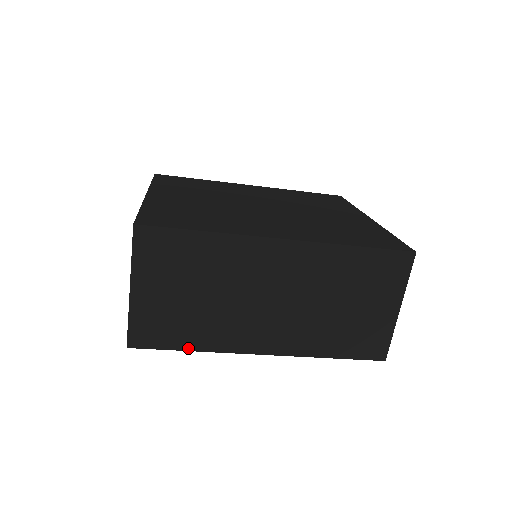
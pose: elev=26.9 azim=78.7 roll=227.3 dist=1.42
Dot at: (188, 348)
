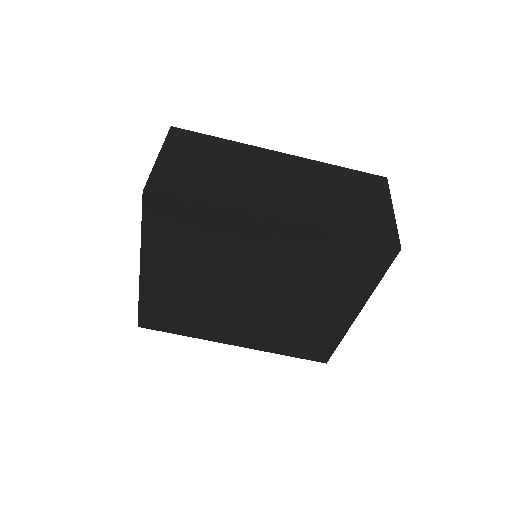
Dot at: (202, 202)
